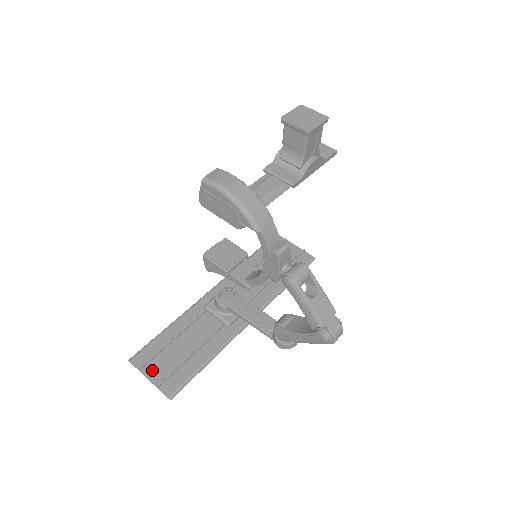
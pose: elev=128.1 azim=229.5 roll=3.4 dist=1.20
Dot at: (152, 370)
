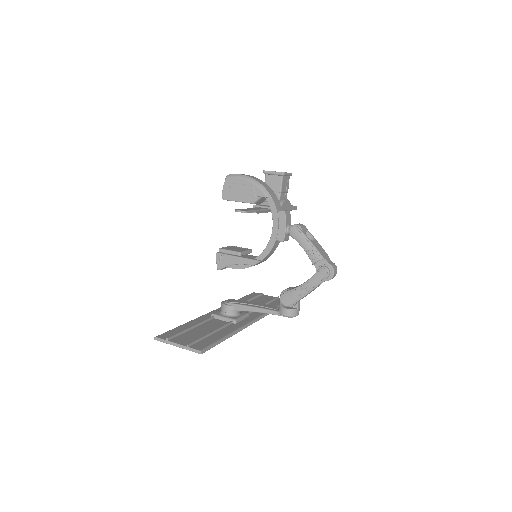
Dot at: (178, 340)
